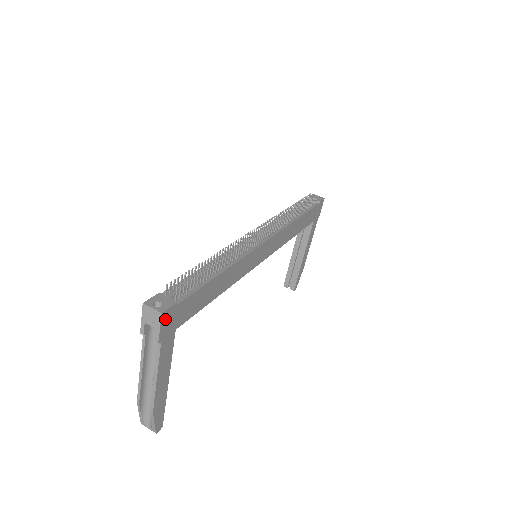
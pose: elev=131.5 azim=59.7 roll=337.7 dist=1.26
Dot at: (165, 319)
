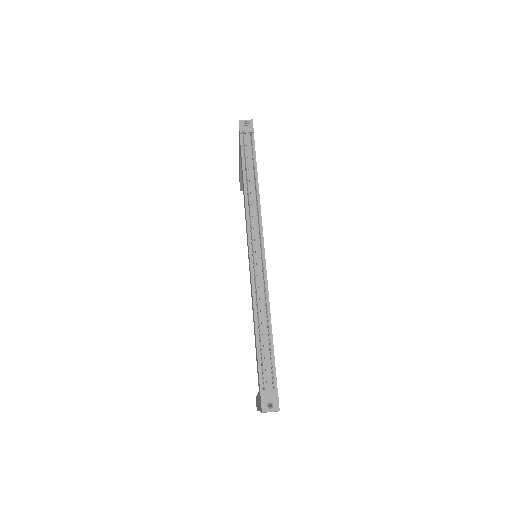
Dot at: occluded
